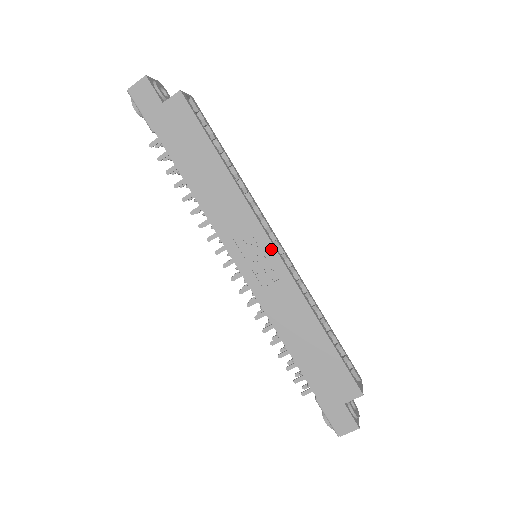
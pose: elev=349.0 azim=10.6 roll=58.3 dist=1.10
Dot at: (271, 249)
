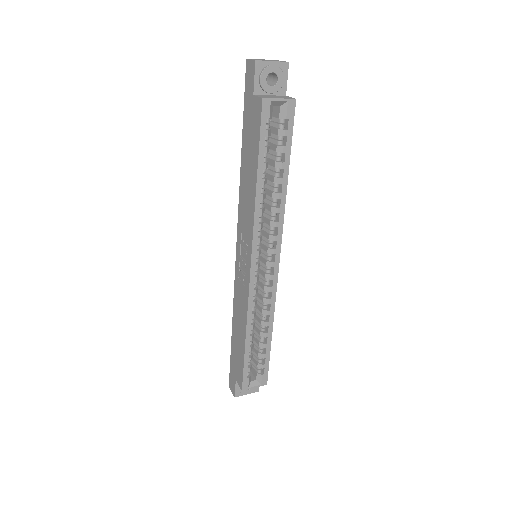
Dot at: (249, 266)
